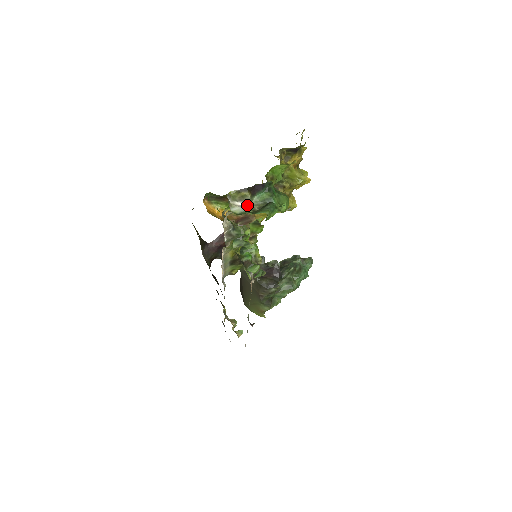
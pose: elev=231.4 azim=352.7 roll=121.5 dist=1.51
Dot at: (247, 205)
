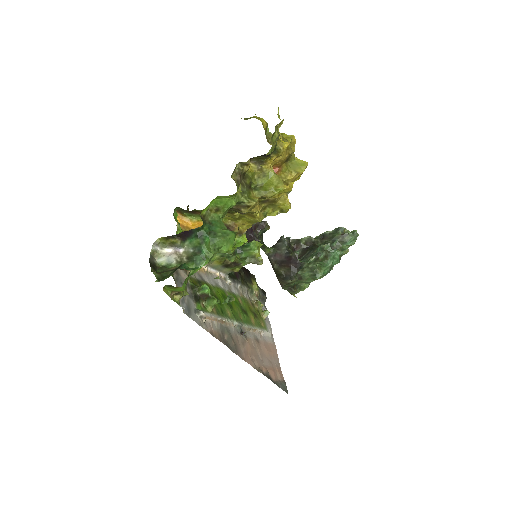
Dot at: (175, 254)
